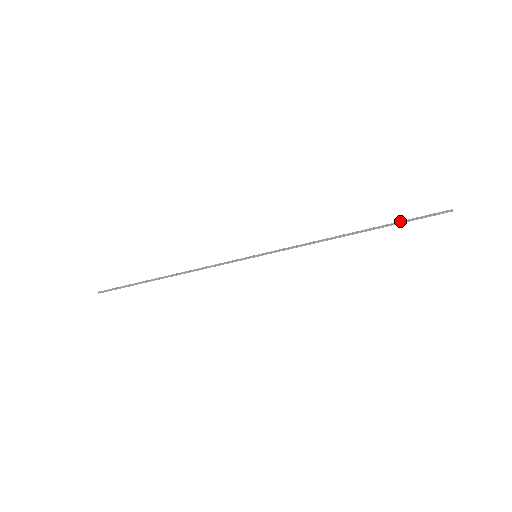
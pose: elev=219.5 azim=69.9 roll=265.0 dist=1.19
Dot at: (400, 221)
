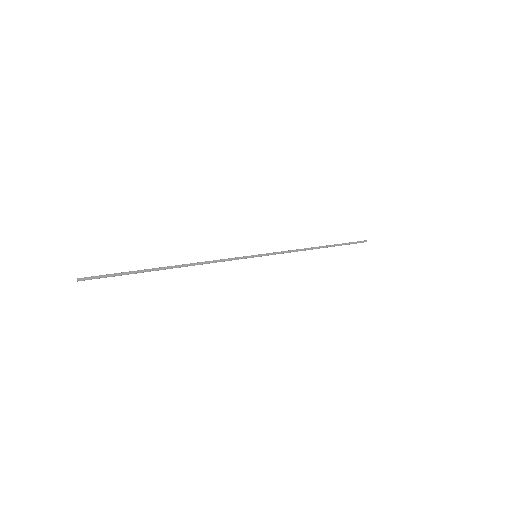
Dot at: (344, 243)
